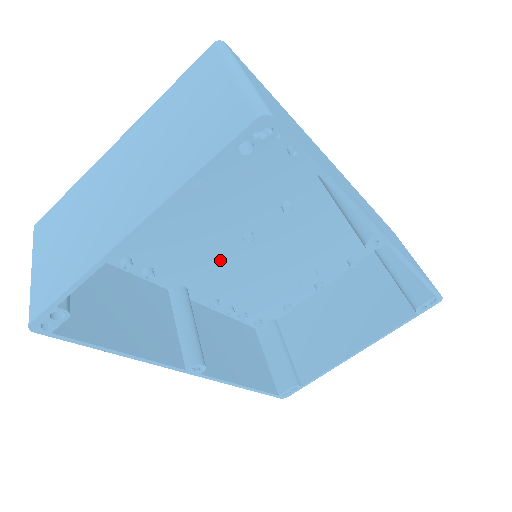
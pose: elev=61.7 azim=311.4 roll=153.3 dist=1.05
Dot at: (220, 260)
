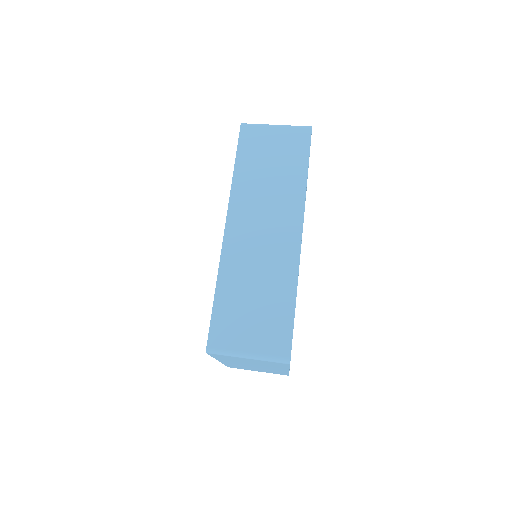
Dot at: occluded
